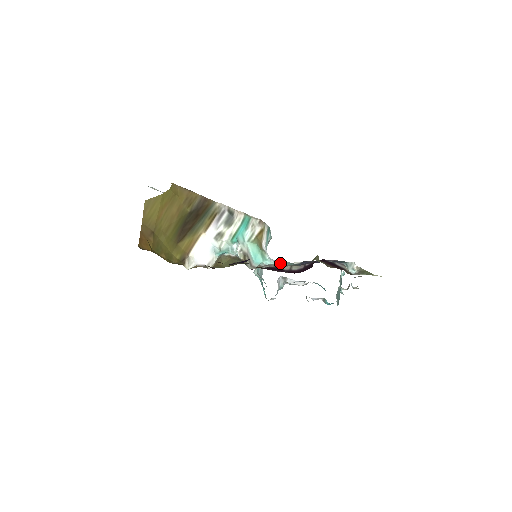
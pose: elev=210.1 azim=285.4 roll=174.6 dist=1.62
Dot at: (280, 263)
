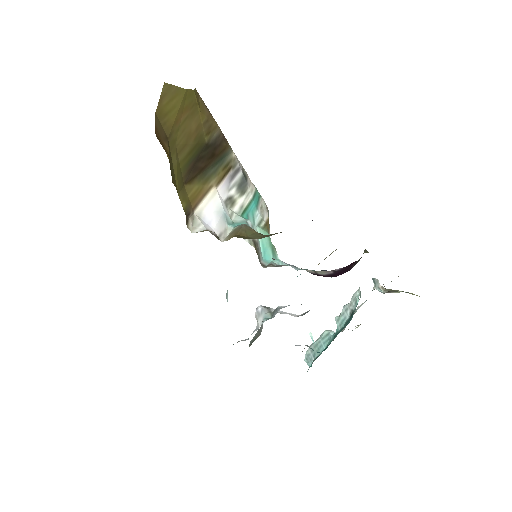
Dot at: (294, 267)
